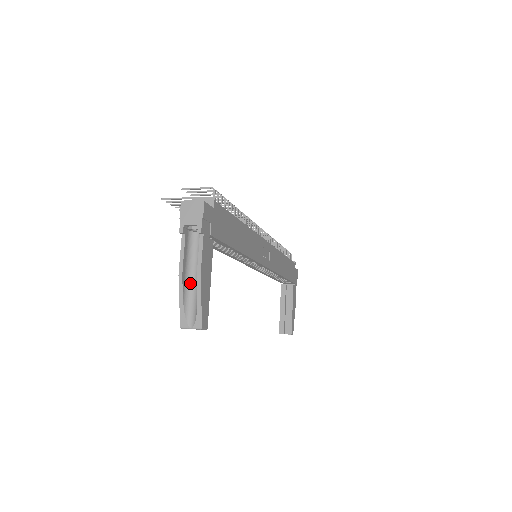
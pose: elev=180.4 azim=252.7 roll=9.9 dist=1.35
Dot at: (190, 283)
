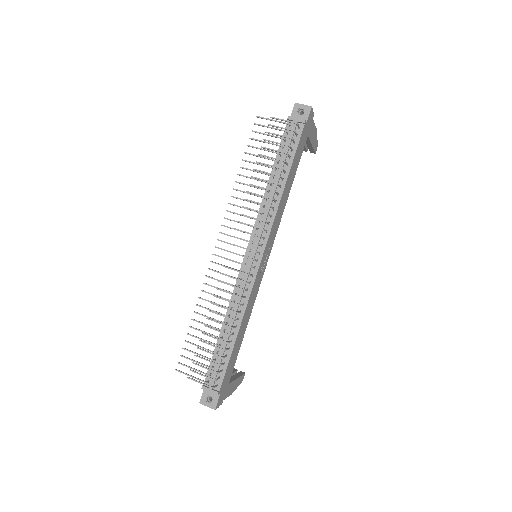
Dot at: occluded
